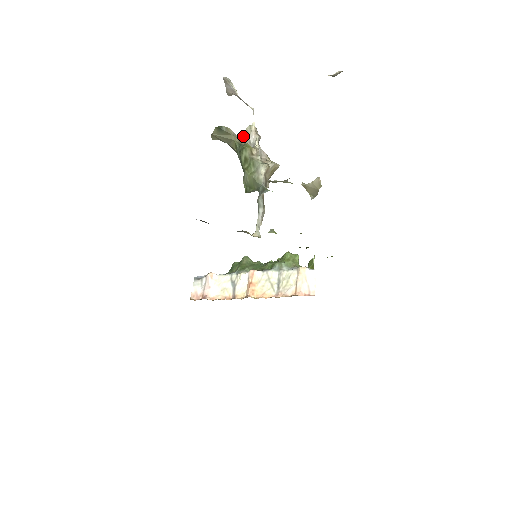
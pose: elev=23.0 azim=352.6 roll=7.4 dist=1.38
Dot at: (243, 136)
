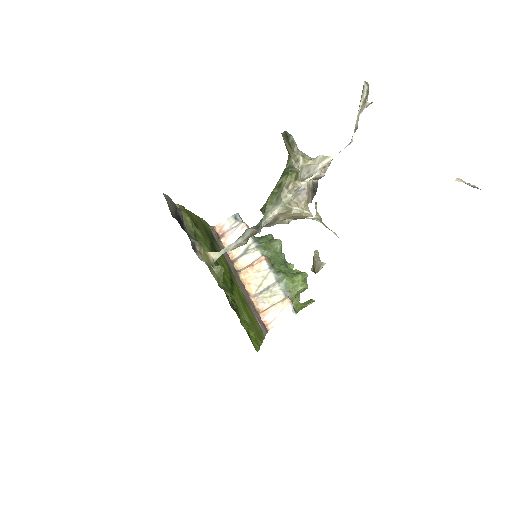
Dot at: (307, 160)
